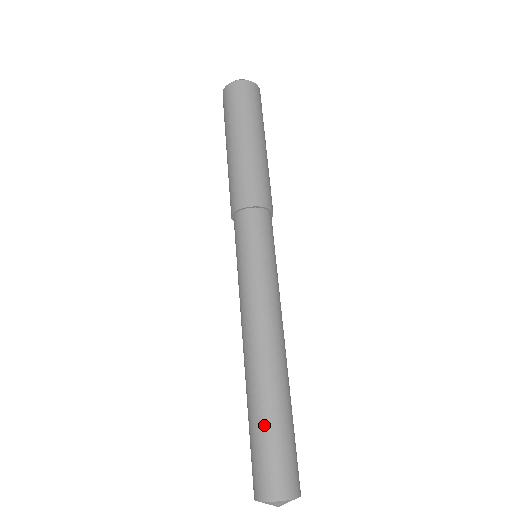
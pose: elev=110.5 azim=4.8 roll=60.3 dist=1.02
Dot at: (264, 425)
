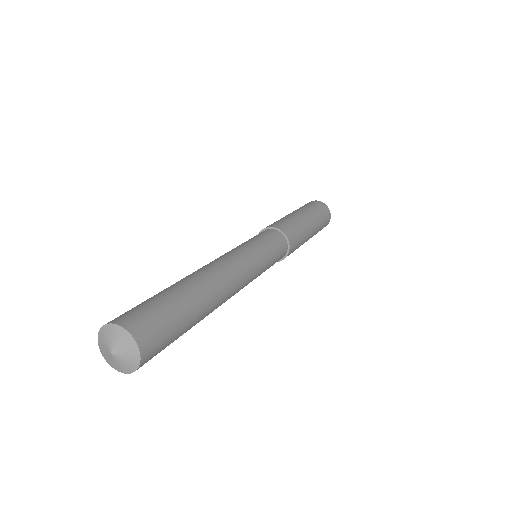
Dot at: occluded
